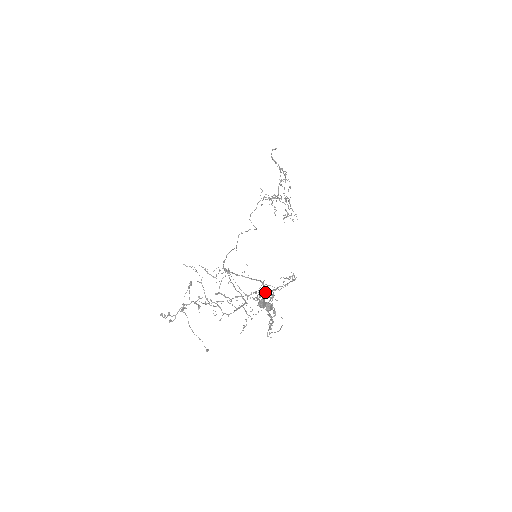
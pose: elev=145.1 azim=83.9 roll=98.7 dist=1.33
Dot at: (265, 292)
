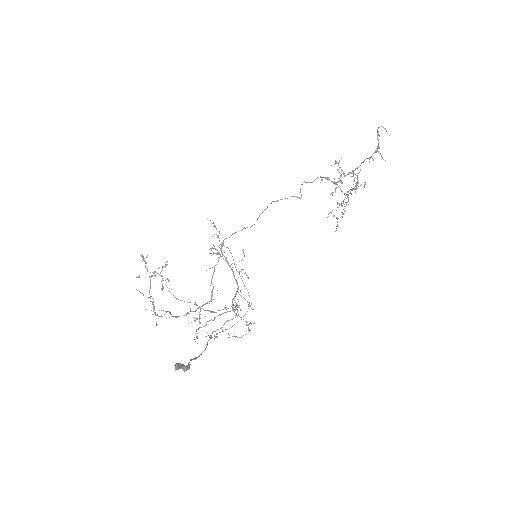
Dot at: occluded
